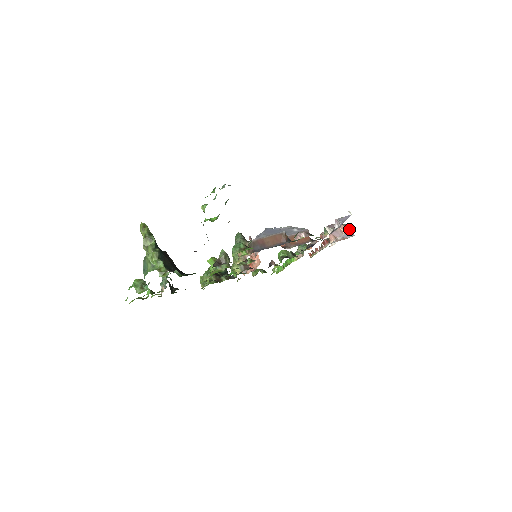
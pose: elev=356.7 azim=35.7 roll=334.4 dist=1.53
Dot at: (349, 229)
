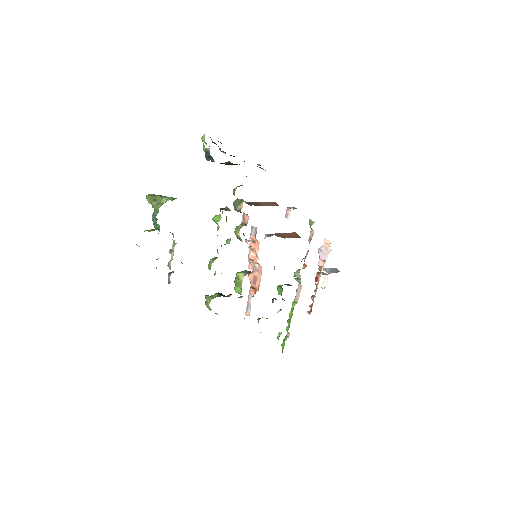
Dot at: (334, 269)
